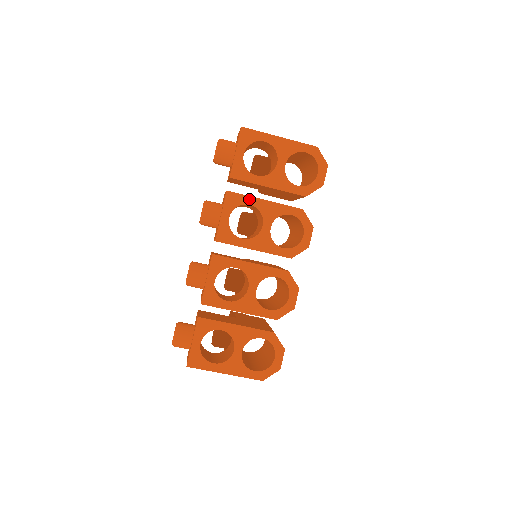
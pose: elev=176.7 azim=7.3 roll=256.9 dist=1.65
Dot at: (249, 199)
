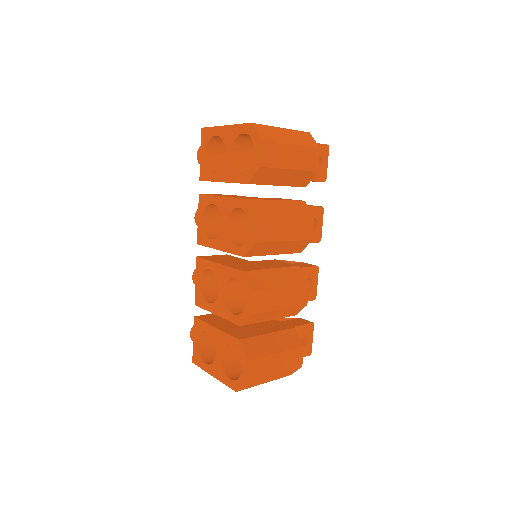
Dot at: (212, 198)
